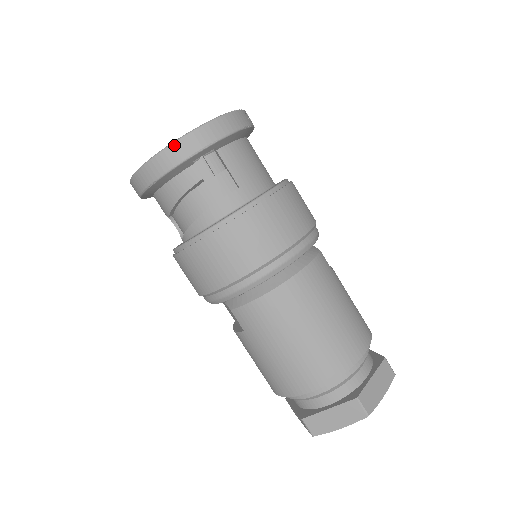
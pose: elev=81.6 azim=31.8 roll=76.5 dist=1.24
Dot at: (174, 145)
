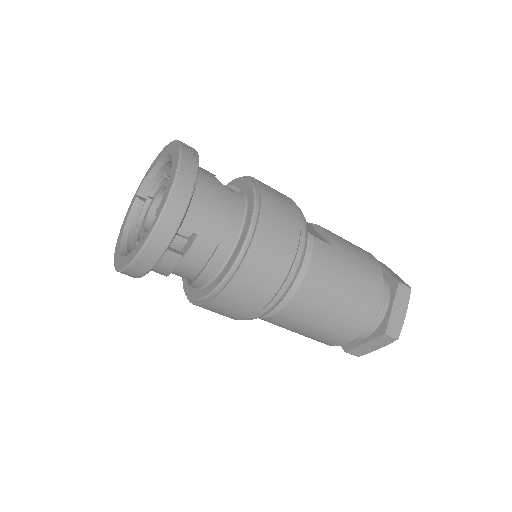
Dot at: (142, 253)
